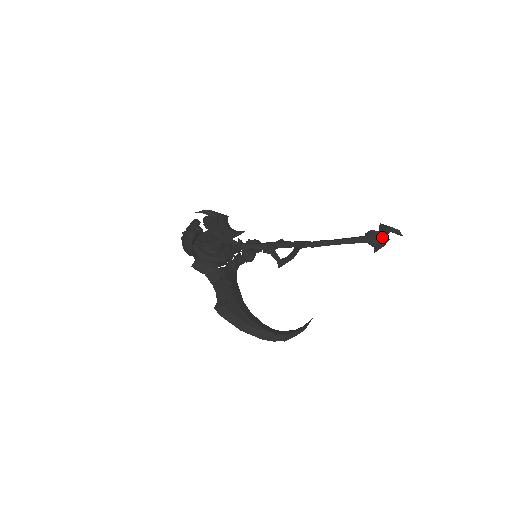
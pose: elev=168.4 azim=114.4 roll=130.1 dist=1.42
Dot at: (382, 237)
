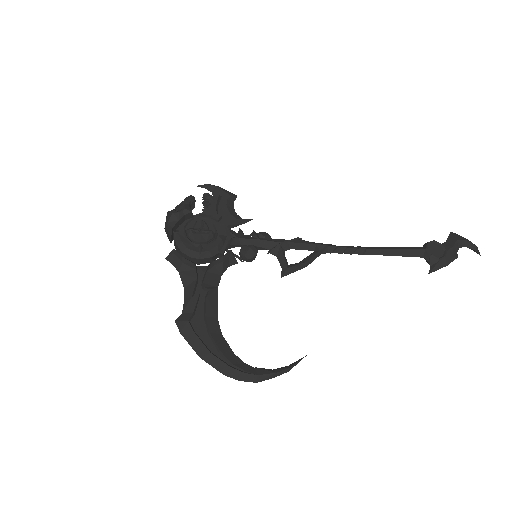
Dot at: (446, 253)
